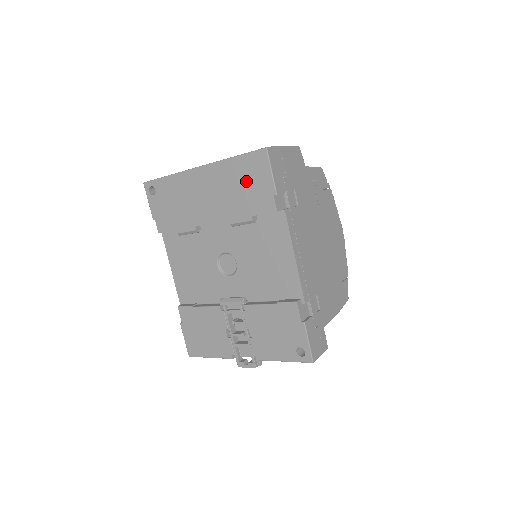
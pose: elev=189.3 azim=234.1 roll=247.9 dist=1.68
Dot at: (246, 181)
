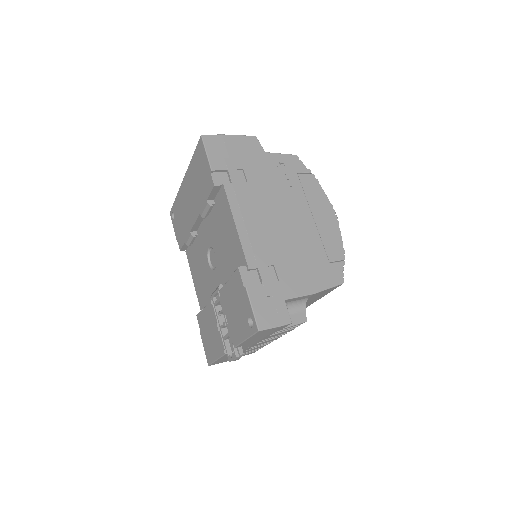
Dot at: (199, 172)
